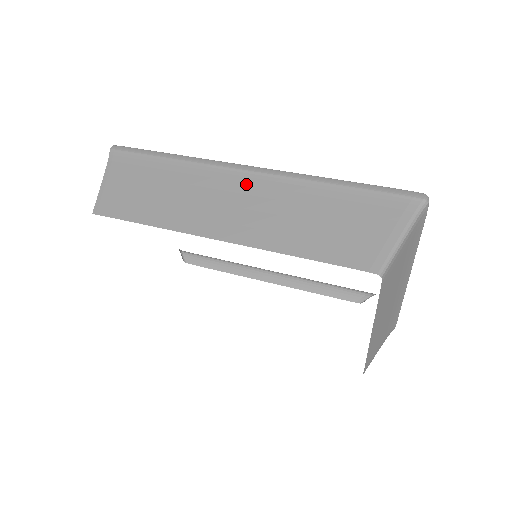
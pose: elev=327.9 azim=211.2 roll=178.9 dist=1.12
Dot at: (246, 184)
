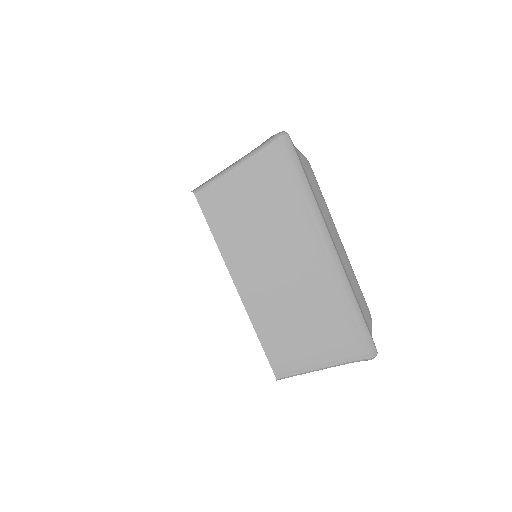
Dot at: occluded
